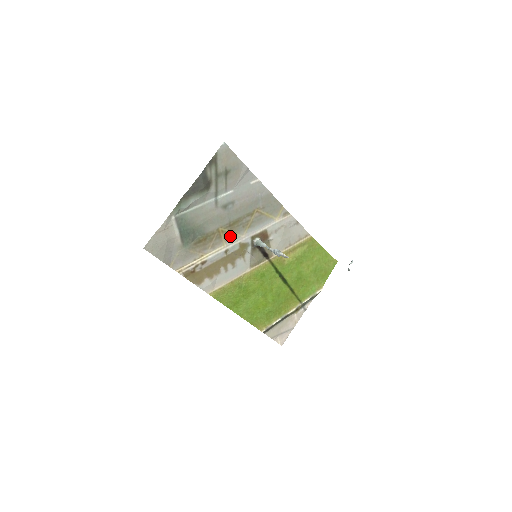
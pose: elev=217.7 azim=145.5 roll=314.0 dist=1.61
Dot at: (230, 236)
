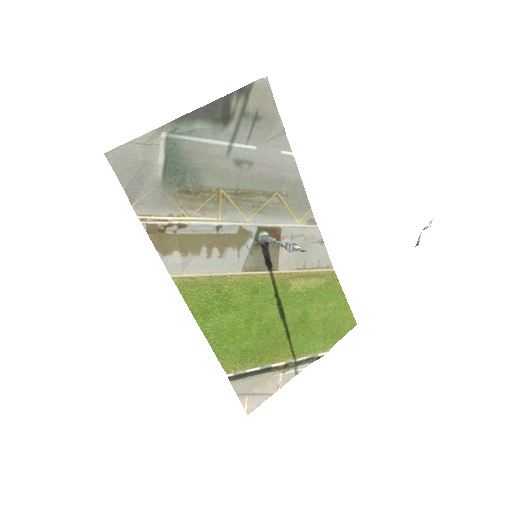
Dot at: (231, 209)
